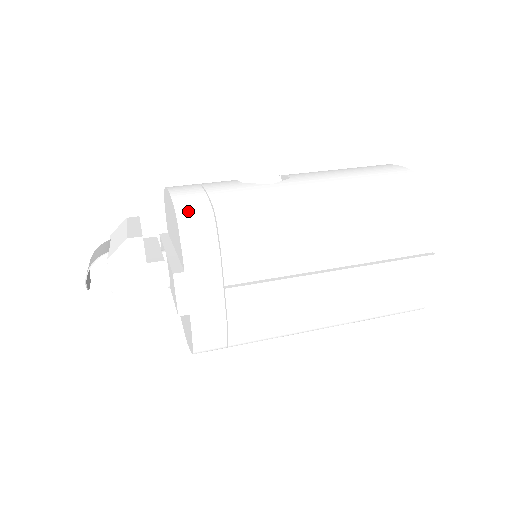
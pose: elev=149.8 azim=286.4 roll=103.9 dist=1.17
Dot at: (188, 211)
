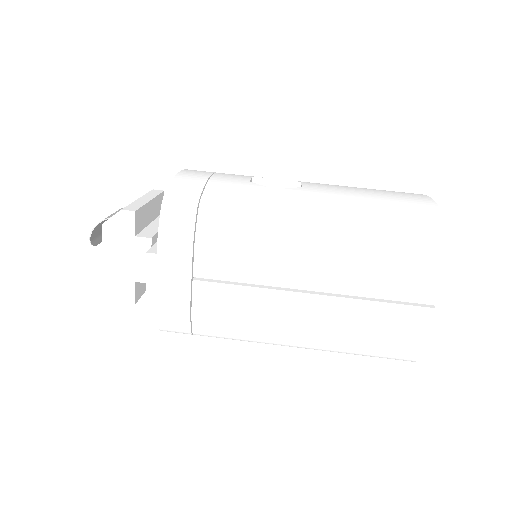
Dot at: (175, 198)
